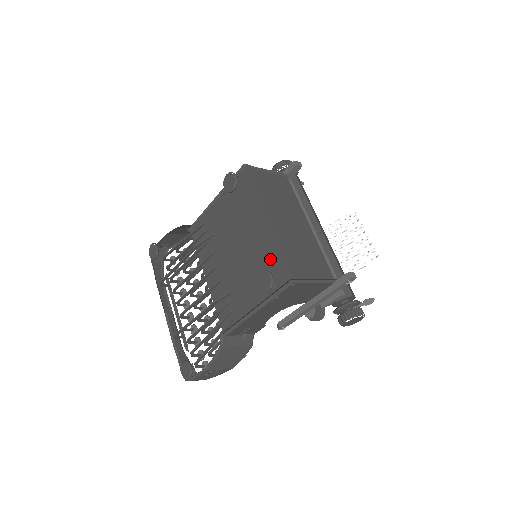
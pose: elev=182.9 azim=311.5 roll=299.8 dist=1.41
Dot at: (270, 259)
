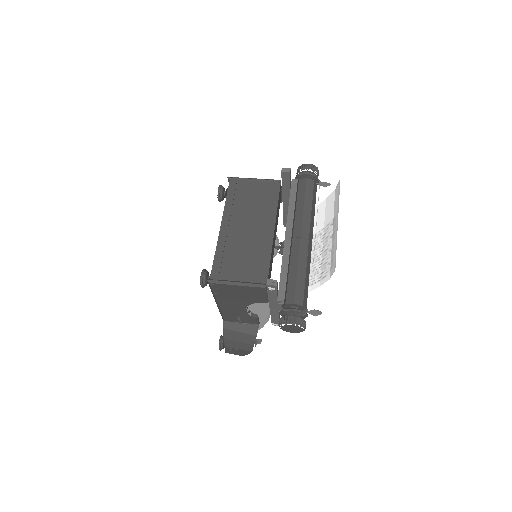
Dot at: occluded
